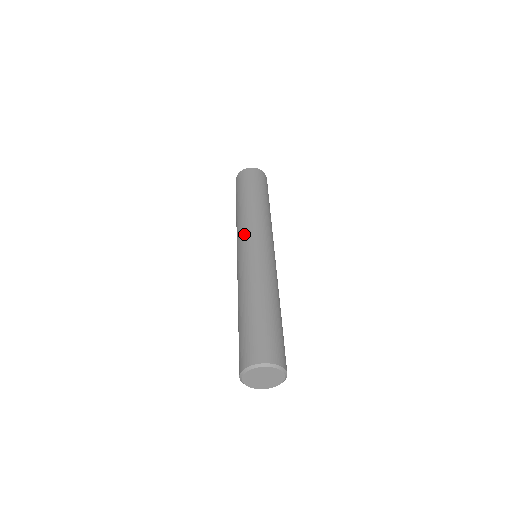
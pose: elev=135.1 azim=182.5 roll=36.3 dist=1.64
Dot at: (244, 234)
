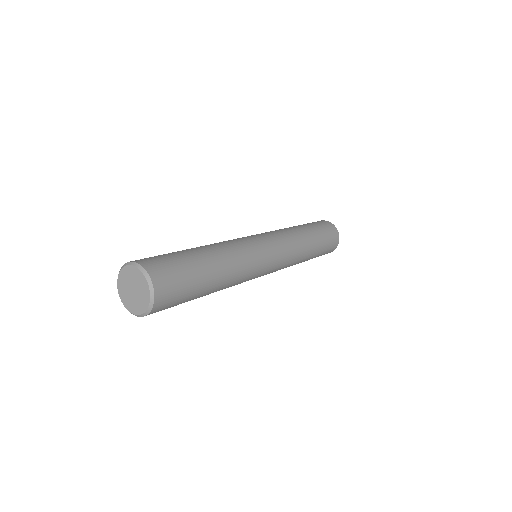
Dot at: occluded
